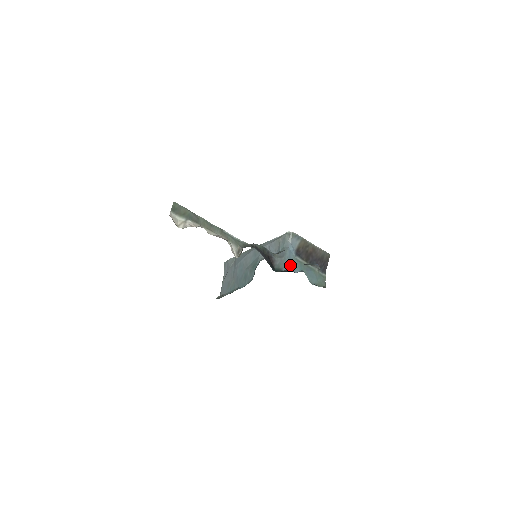
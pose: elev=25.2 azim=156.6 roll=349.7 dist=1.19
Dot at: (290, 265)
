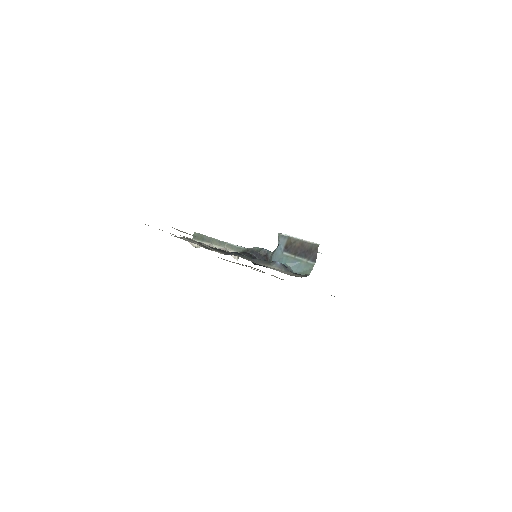
Dot at: (276, 260)
